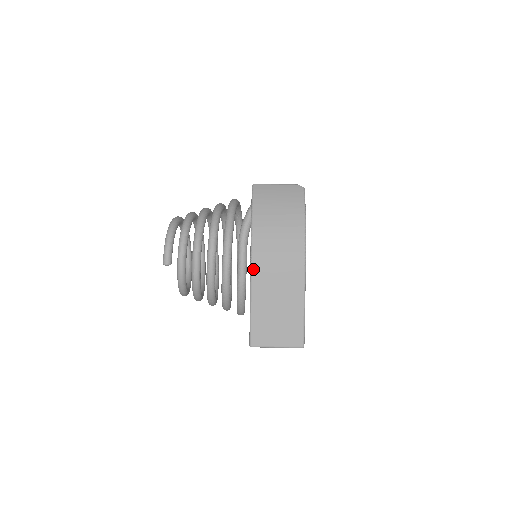
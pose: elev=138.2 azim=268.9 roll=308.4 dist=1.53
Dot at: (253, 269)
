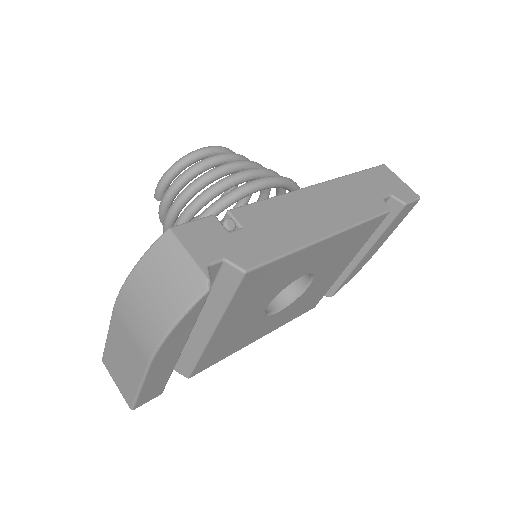
Dot at: (113, 315)
